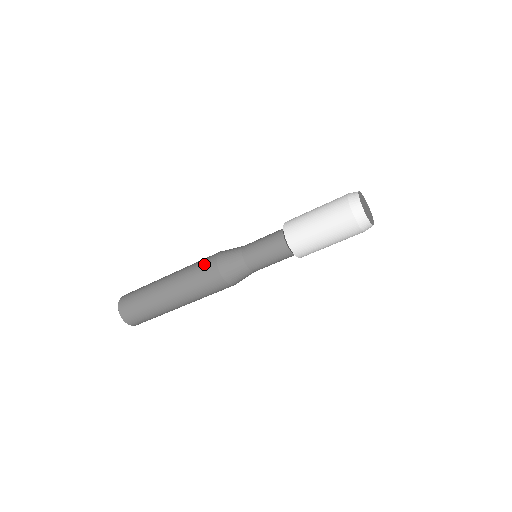
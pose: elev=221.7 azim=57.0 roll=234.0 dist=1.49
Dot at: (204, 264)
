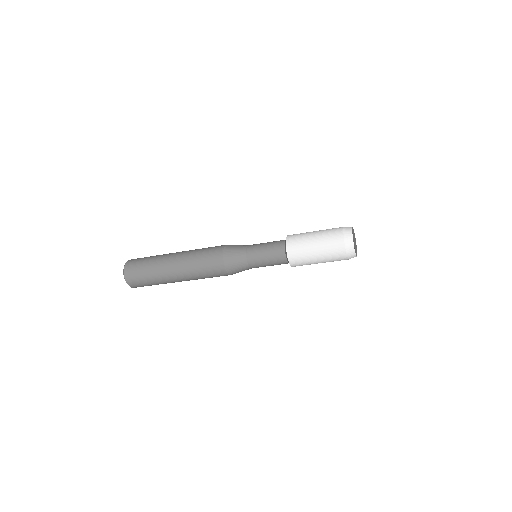
Dot at: (214, 247)
